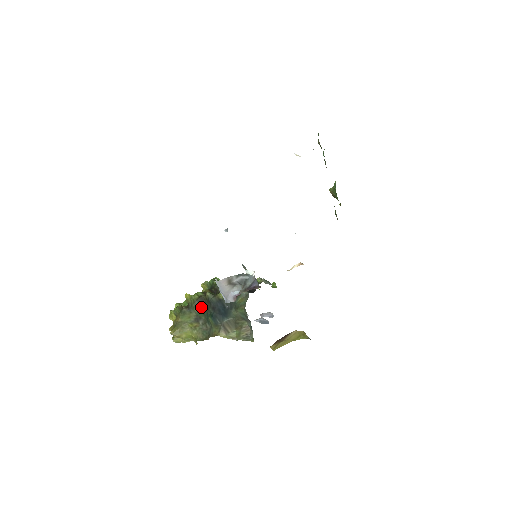
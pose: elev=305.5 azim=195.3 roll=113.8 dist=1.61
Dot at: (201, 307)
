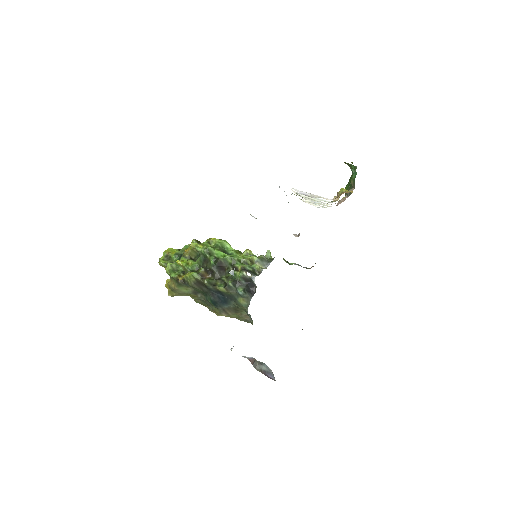
Dot at: (199, 289)
